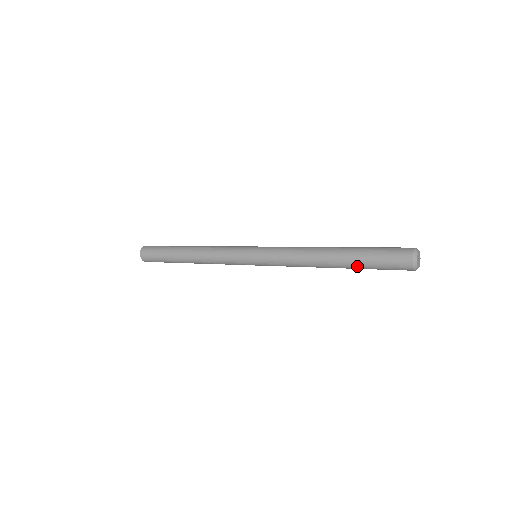
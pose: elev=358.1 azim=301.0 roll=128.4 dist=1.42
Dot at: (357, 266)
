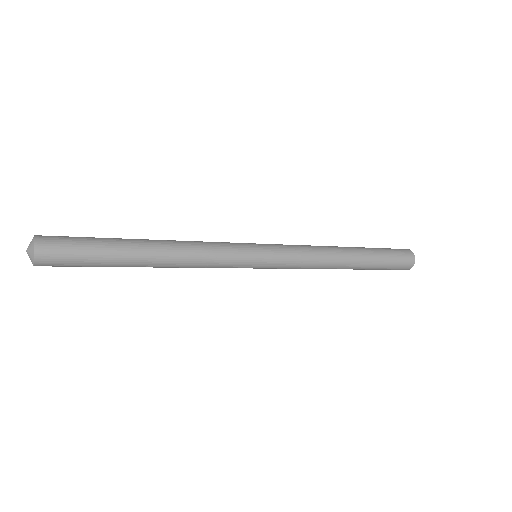
Dot at: (372, 266)
